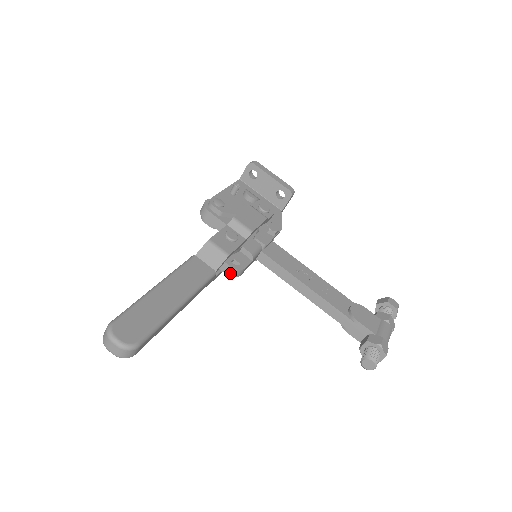
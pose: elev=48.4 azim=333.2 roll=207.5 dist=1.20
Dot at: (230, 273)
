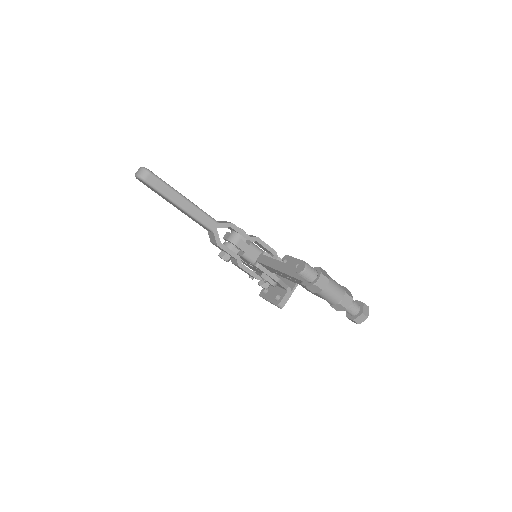
Dot at: (229, 238)
